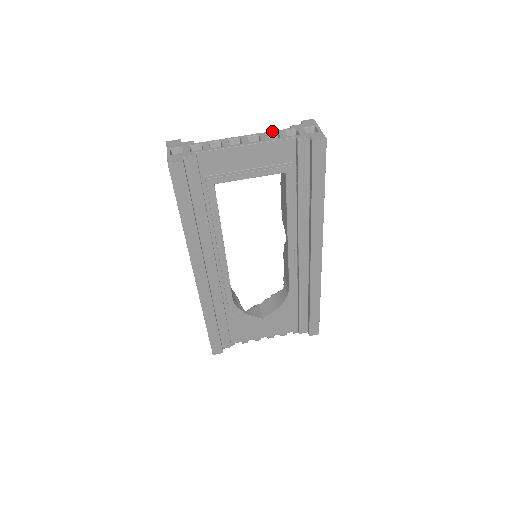
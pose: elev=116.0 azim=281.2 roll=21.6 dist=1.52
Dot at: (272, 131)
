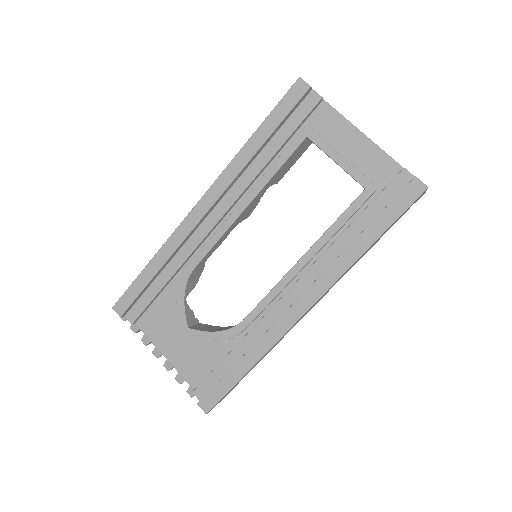
Dot at: occluded
